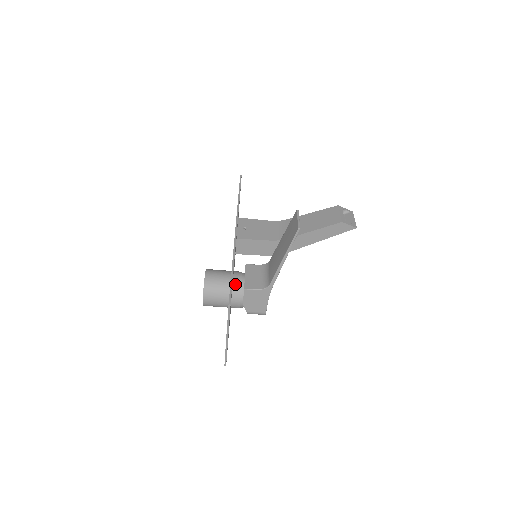
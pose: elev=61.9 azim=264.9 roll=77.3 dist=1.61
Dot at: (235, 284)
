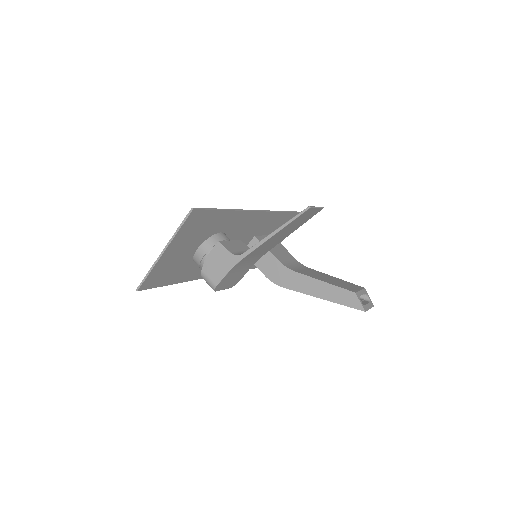
Dot at: (216, 236)
